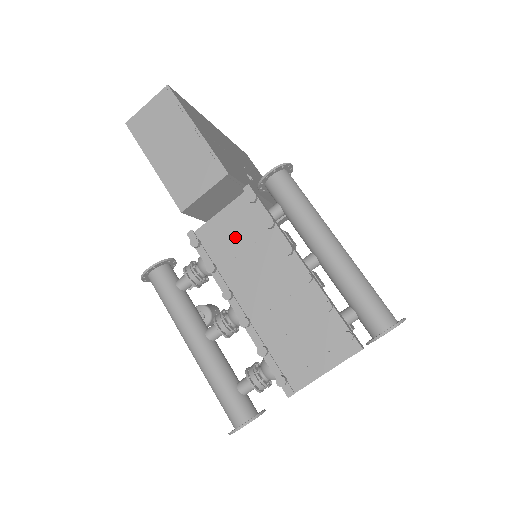
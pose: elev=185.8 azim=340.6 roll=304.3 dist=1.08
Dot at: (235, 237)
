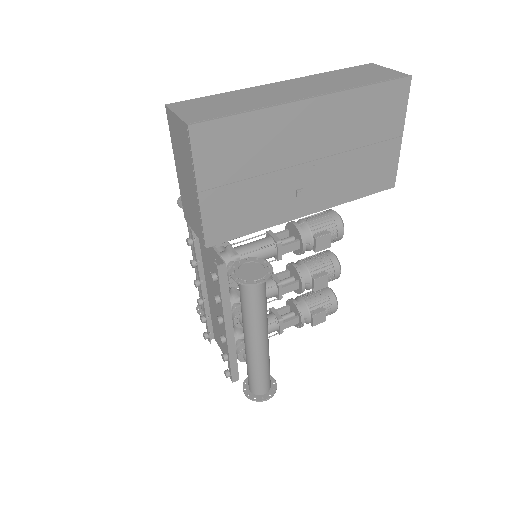
Dot at: (212, 266)
